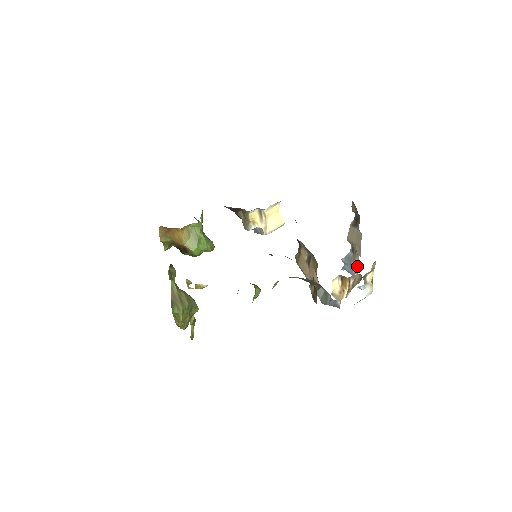
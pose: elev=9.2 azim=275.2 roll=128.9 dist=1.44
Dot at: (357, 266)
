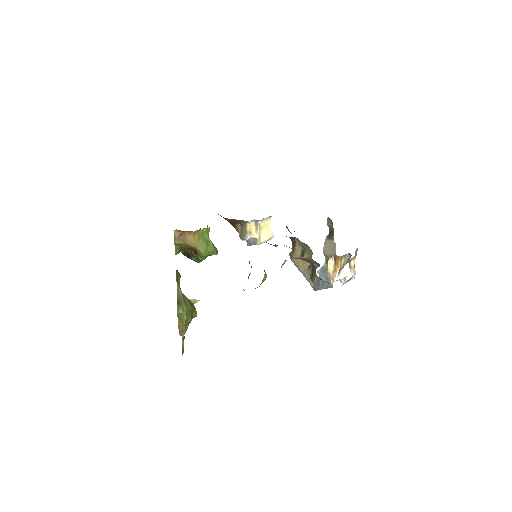
Dot at: occluded
